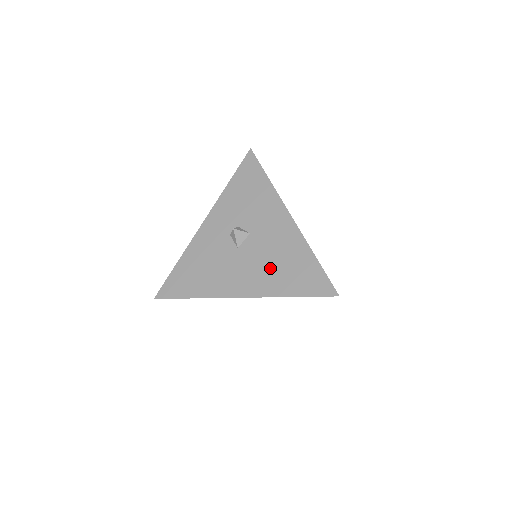
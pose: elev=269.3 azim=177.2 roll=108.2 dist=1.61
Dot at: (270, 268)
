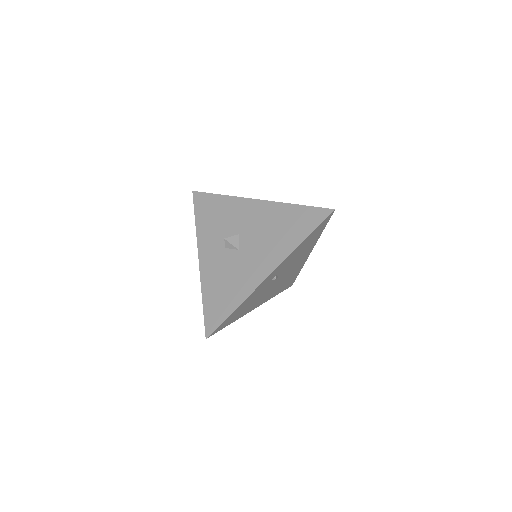
Dot at: (273, 239)
